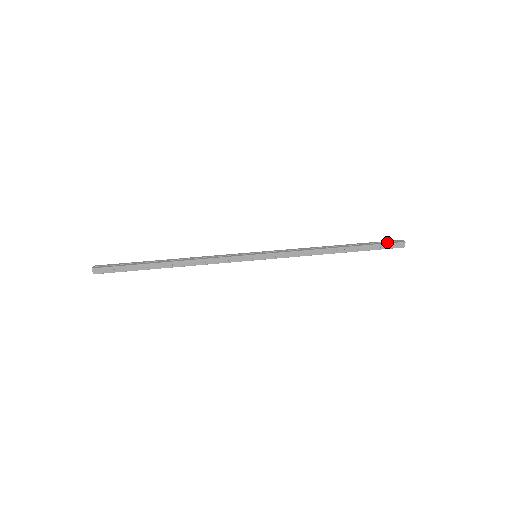
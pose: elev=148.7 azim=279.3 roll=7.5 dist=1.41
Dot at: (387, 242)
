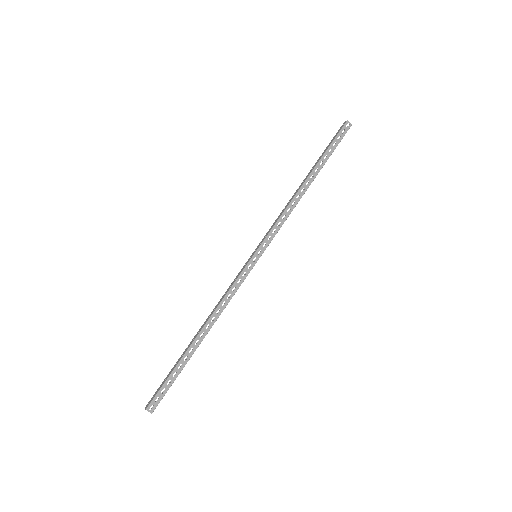
Dot at: (337, 134)
